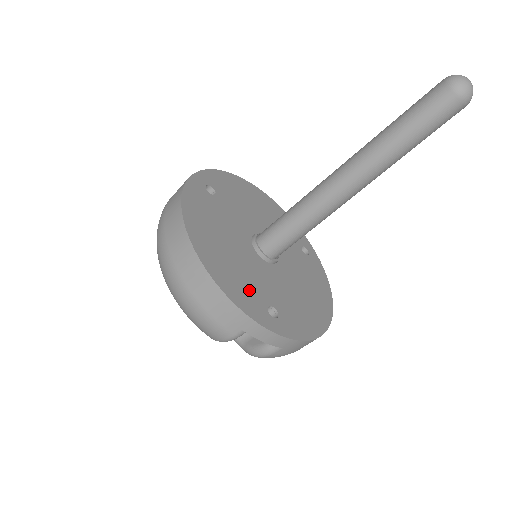
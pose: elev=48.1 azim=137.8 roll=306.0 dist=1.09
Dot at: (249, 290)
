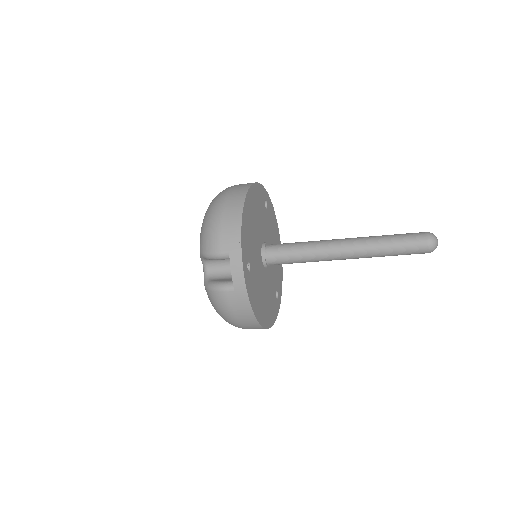
Dot at: (273, 303)
